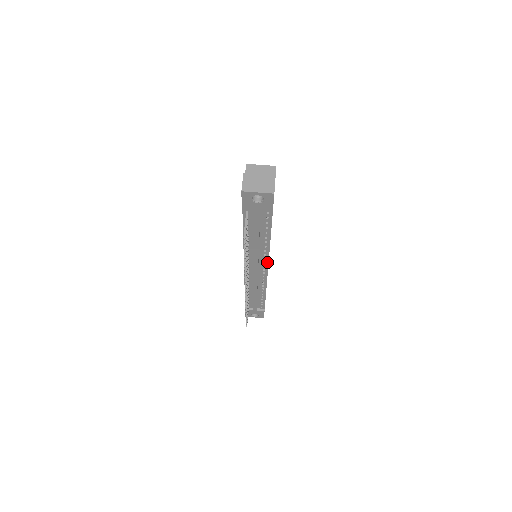
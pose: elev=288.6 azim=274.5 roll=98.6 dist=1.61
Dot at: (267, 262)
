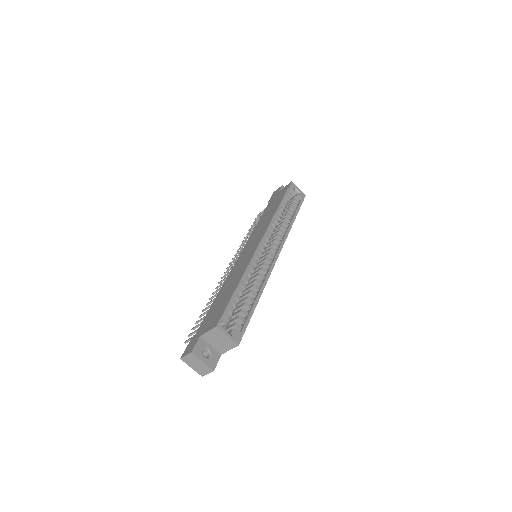
Dot at: occluded
